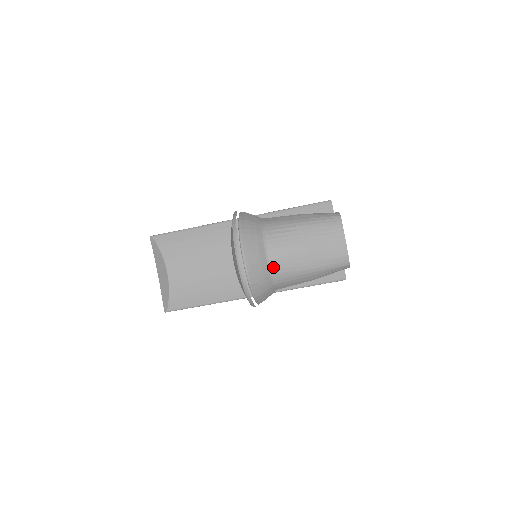
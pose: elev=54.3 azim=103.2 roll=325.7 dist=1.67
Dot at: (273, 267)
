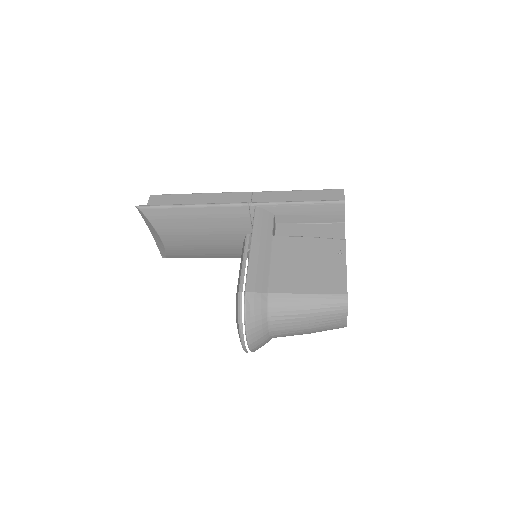
Dot at: (275, 337)
